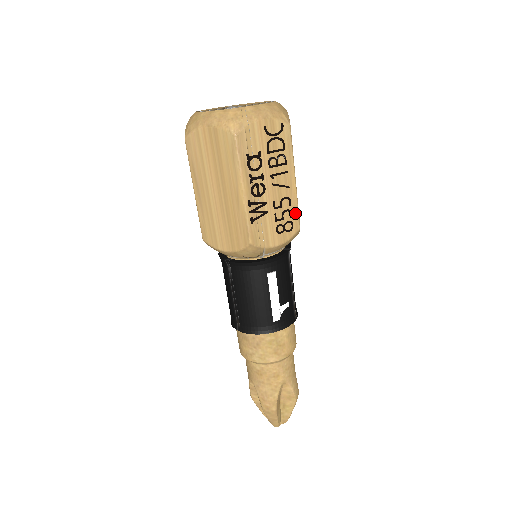
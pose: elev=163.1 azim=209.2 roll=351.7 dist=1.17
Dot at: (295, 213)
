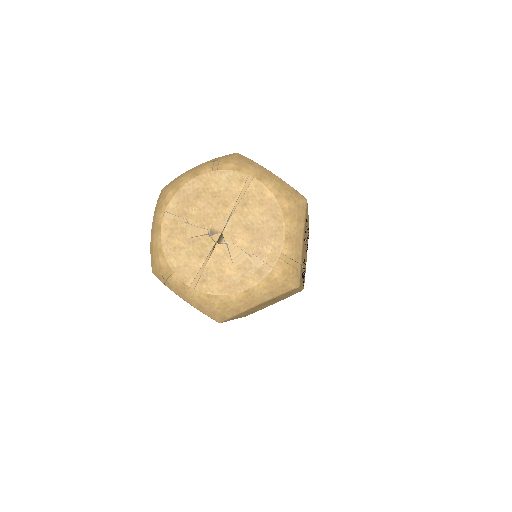
Dot at: occluded
